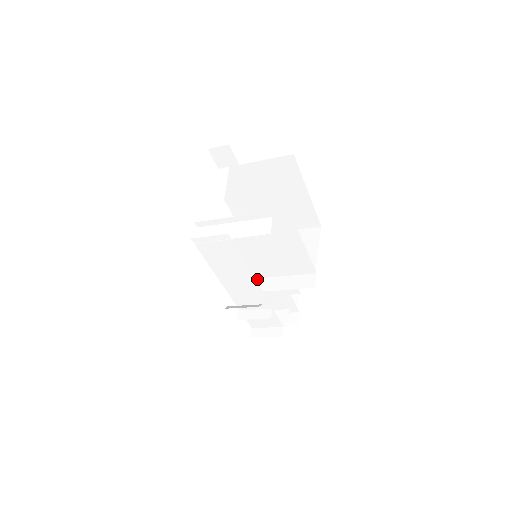
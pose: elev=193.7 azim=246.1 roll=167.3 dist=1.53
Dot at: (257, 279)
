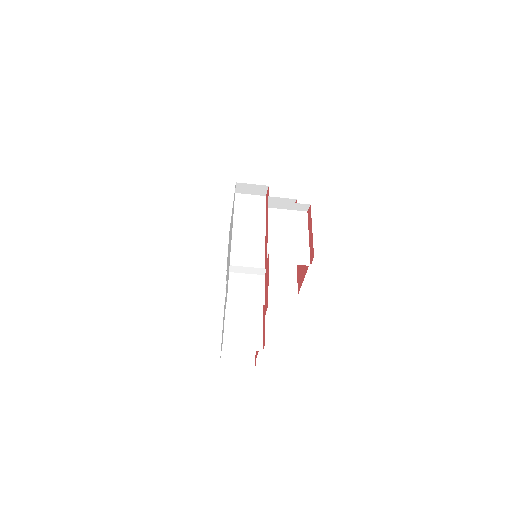
Dot at: occluded
